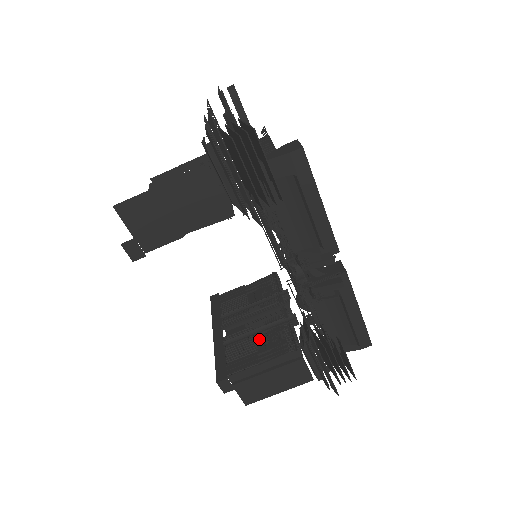
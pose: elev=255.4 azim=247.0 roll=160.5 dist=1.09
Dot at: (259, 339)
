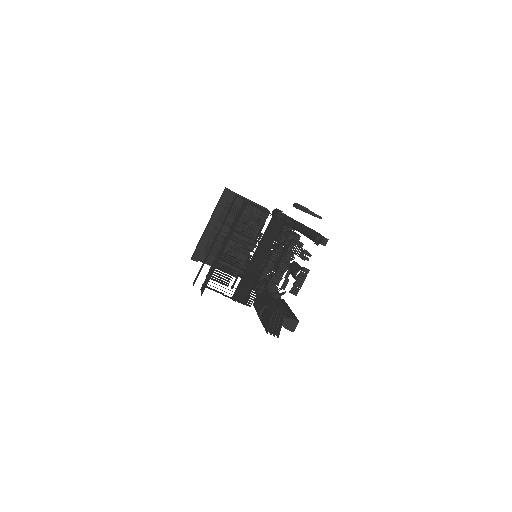
Dot at: (227, 249)
